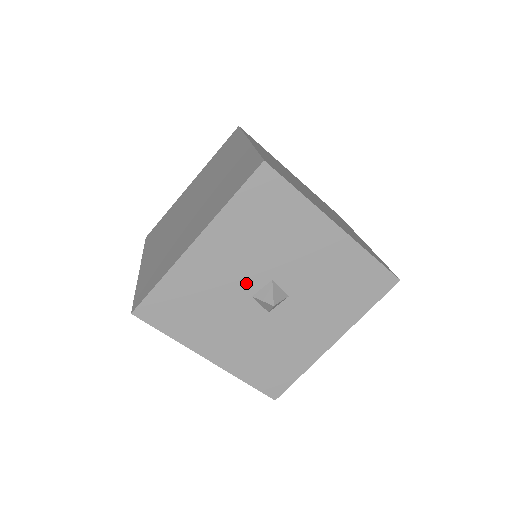
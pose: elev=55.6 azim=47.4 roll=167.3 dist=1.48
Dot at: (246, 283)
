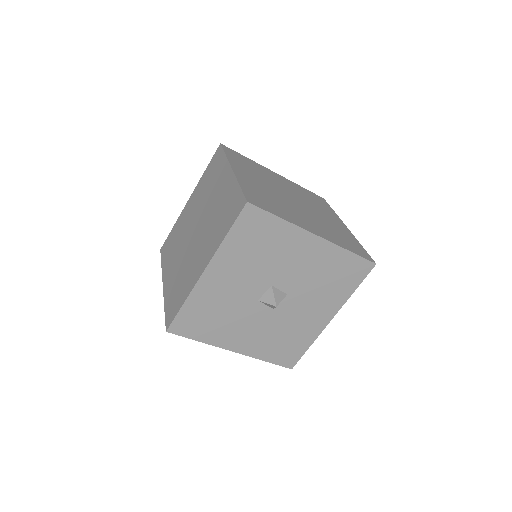
Dot at: (251, 292)
